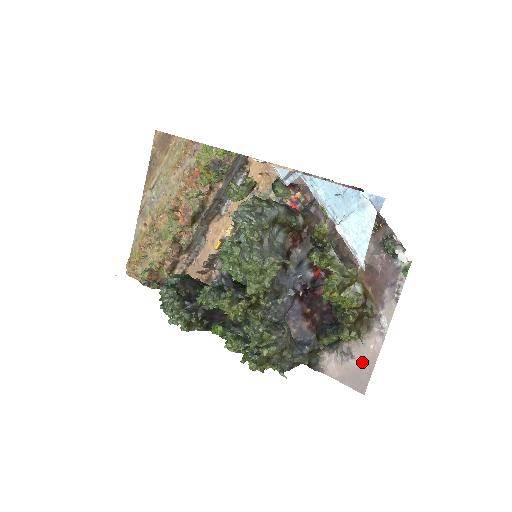
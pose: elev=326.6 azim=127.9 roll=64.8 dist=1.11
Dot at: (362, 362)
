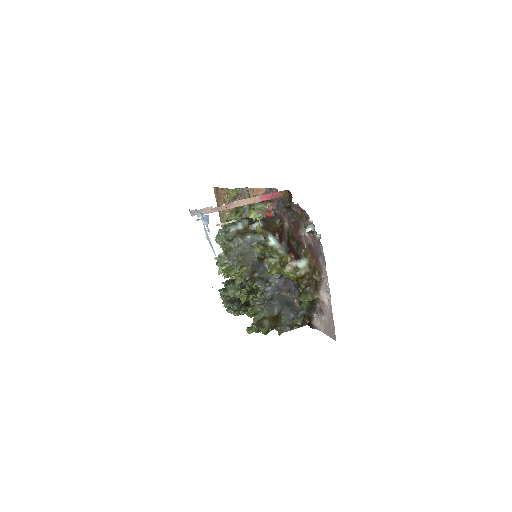
Dot at: (328, 316)
